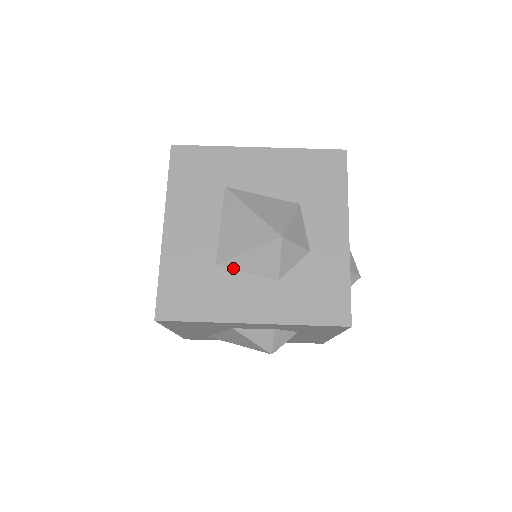
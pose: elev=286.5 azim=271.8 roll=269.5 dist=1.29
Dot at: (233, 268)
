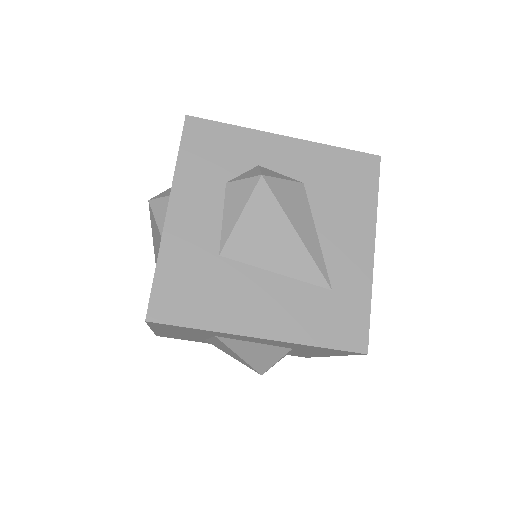
Dot at: occluded
